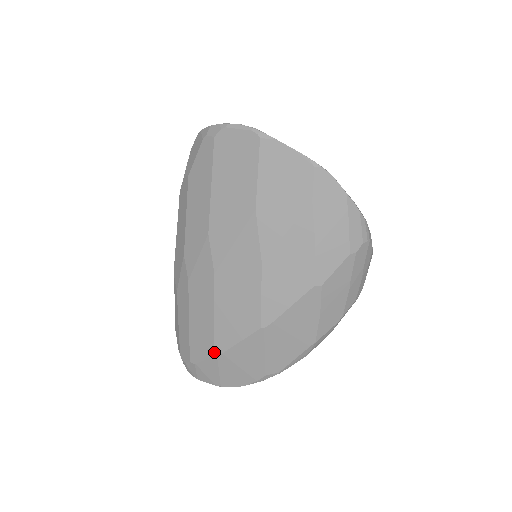
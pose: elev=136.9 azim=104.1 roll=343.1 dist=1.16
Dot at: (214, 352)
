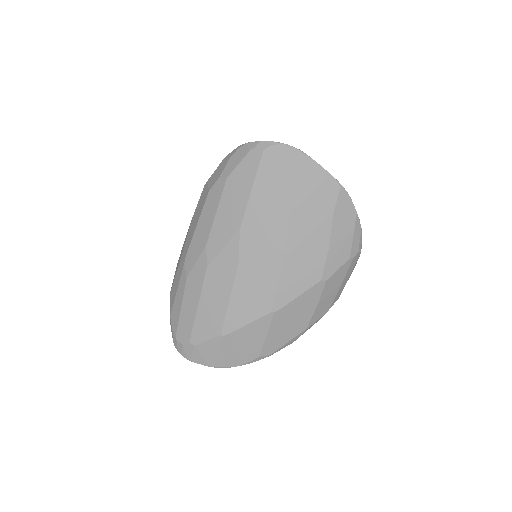
Dot at: (221, 332)
